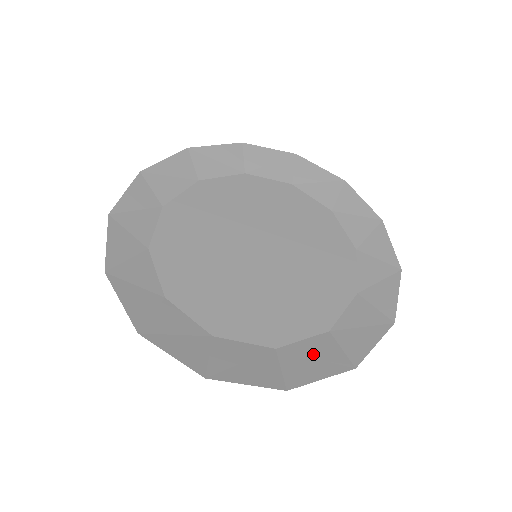
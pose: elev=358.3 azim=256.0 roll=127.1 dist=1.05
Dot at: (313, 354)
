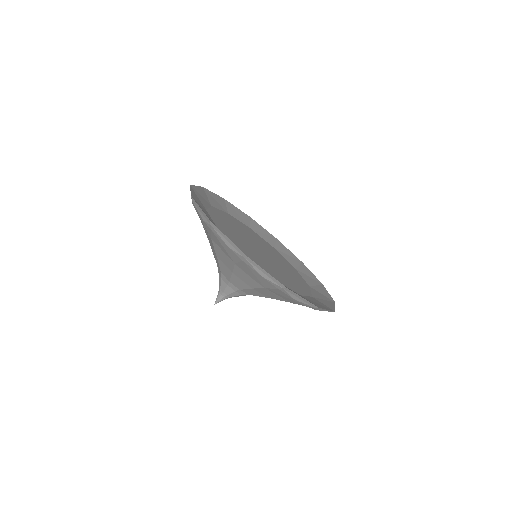
Dot at: occluded
